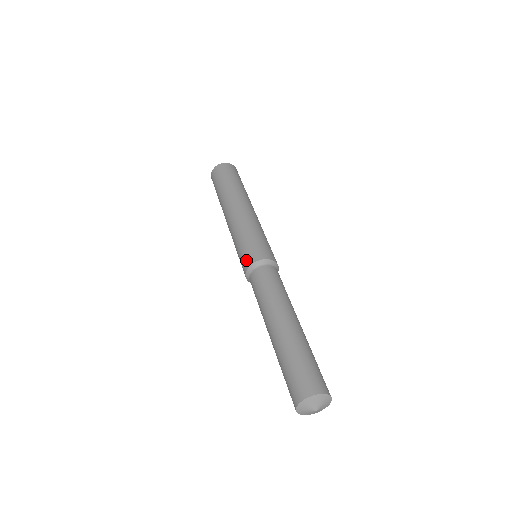
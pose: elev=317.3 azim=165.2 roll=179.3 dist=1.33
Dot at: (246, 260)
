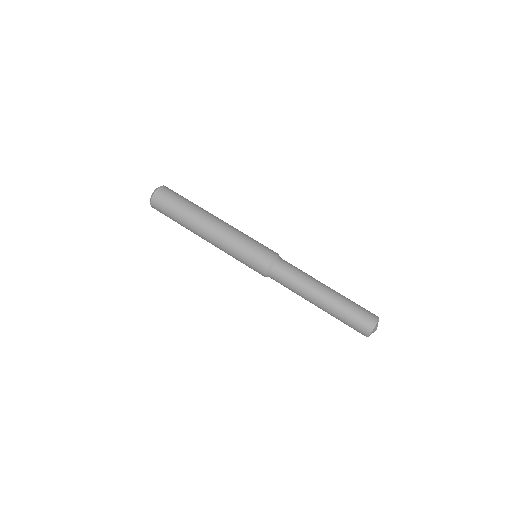
Dot at: occluded
